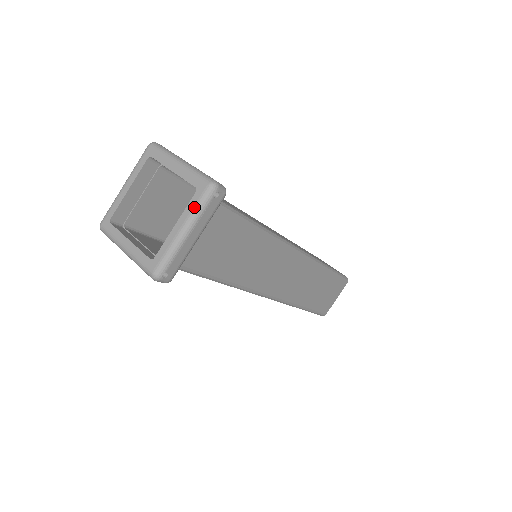
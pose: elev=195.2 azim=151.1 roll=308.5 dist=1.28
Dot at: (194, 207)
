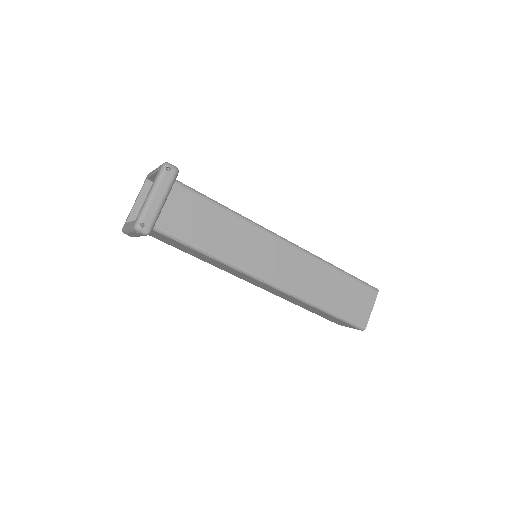
Dot at: (155, 179)
